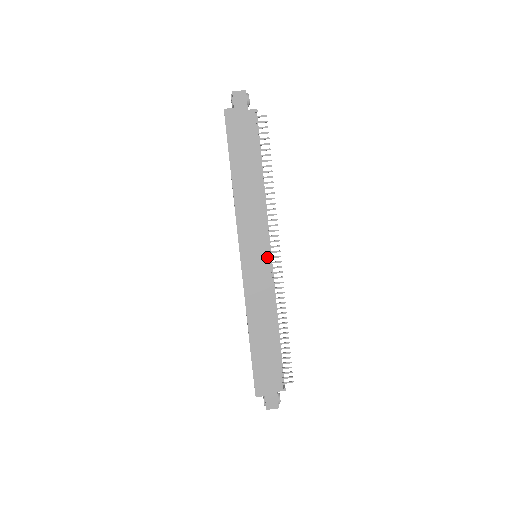
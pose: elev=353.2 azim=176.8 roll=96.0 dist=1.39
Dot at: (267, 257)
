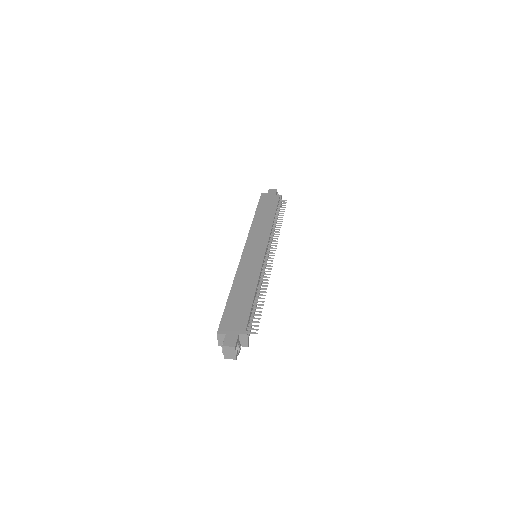
Dot at: (264, 252)
